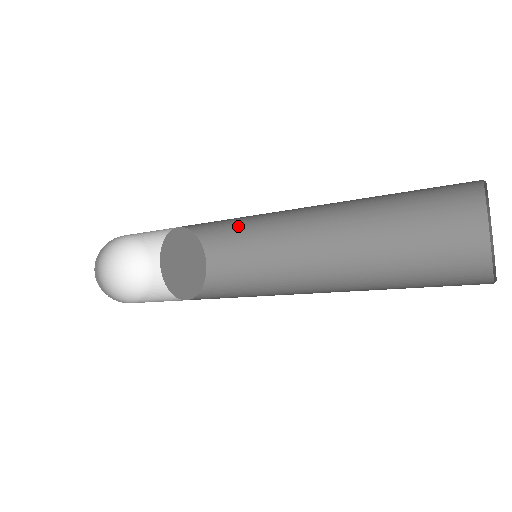
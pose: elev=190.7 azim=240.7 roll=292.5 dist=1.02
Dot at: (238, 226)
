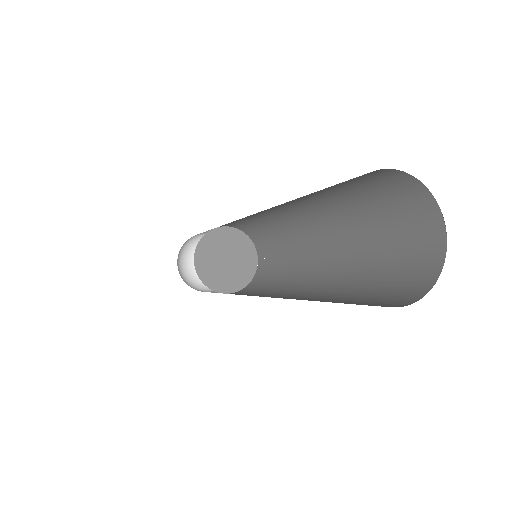
Dot at: (273, 236)
